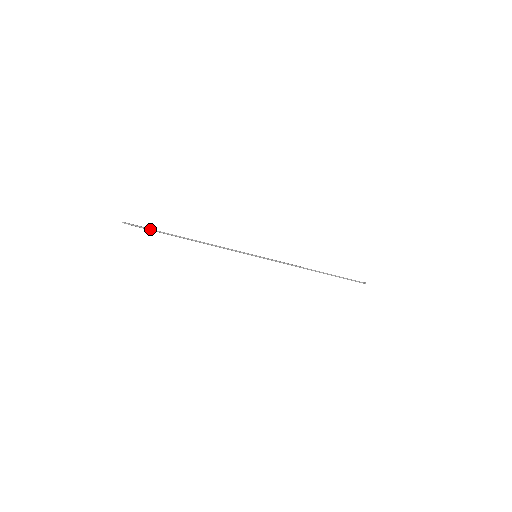
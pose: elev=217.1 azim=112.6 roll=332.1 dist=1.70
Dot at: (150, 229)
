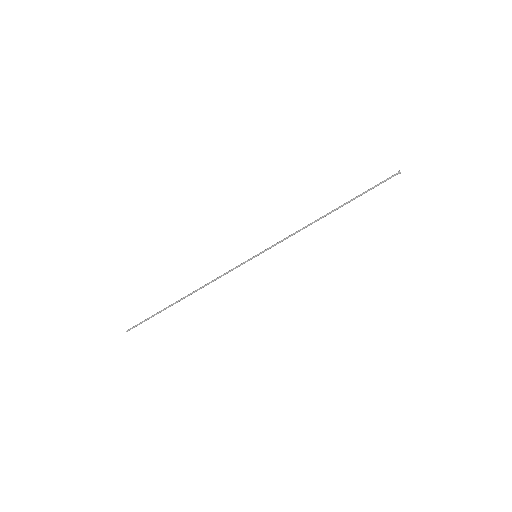
Dot at: occluded
